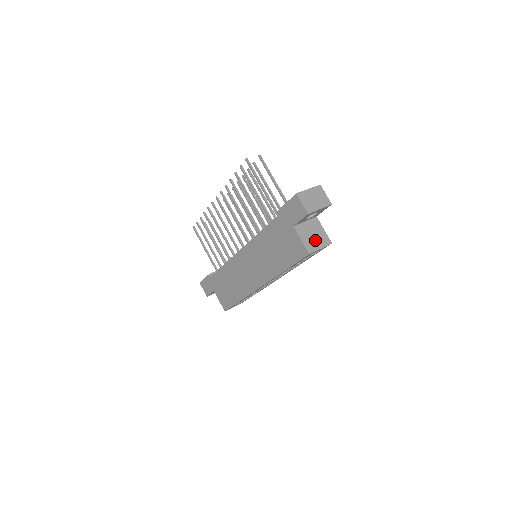
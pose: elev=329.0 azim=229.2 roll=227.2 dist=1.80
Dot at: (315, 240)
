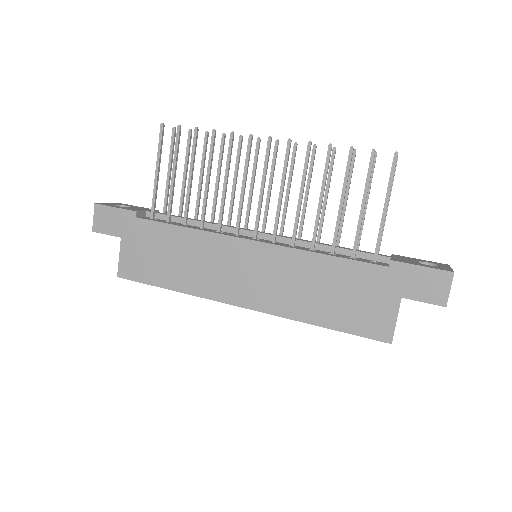
Dot at: occluded
